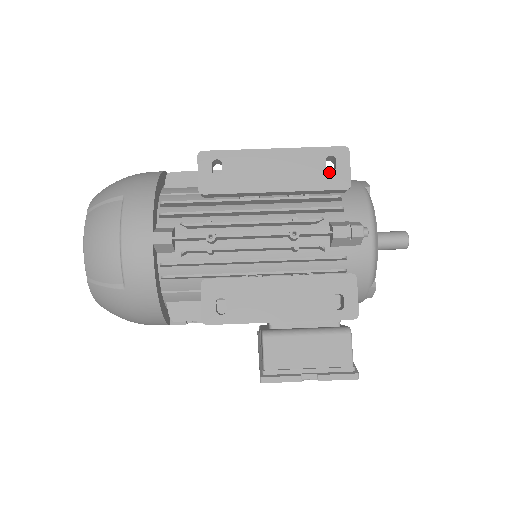
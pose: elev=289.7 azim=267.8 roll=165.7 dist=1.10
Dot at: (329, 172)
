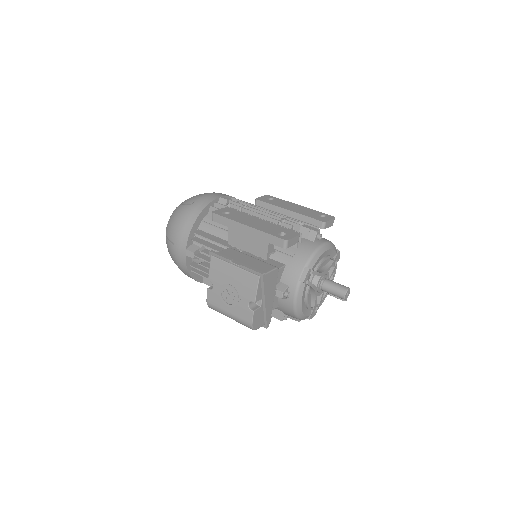
Dot at: (319, 217)
